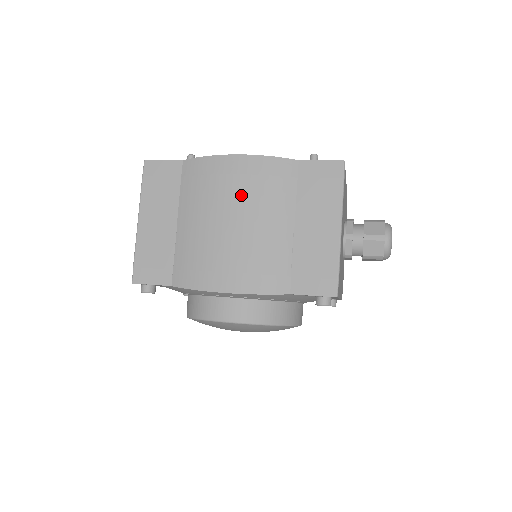
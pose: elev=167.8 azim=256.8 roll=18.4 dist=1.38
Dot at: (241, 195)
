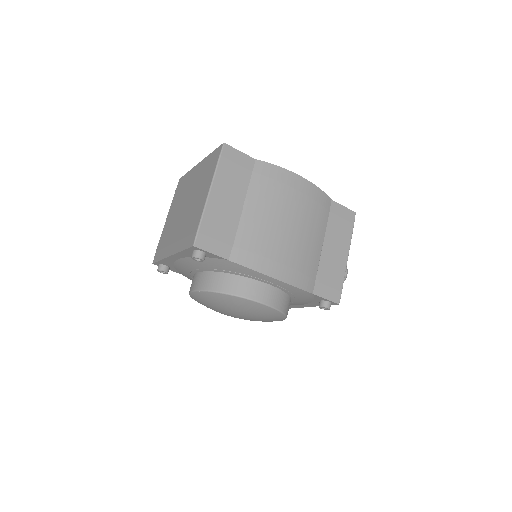
Dot at: (299, 208)
